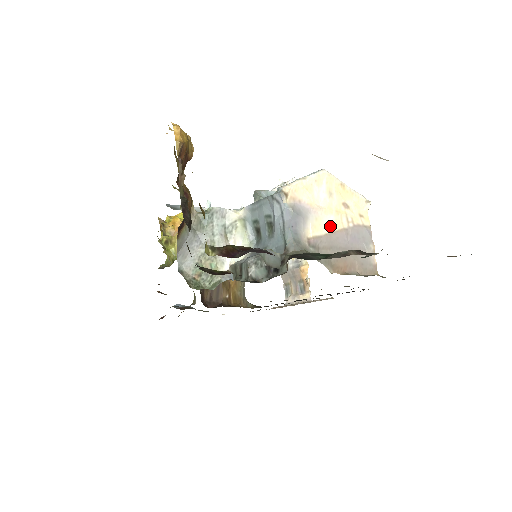
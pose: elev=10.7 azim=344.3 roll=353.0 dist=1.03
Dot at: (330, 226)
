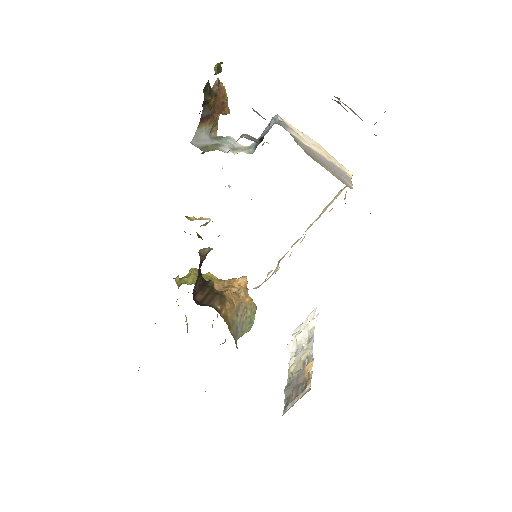
Dot at: (313, 149)
